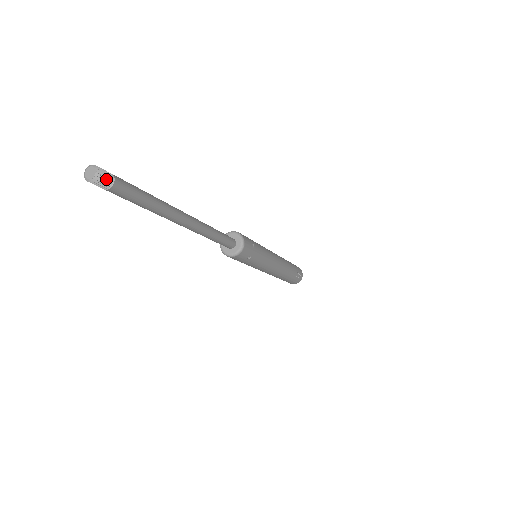
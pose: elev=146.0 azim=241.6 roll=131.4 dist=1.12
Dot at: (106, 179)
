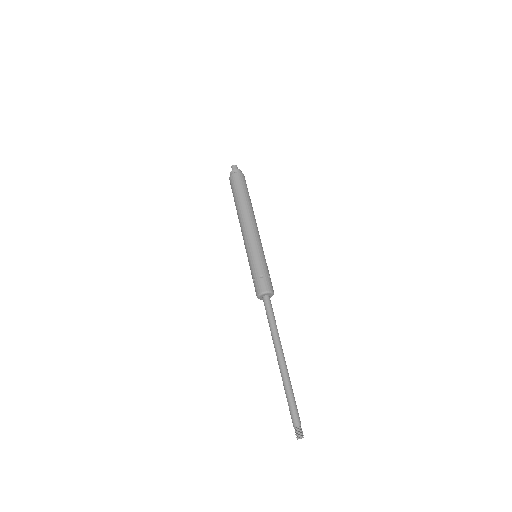
Dot at: (302, 431)
